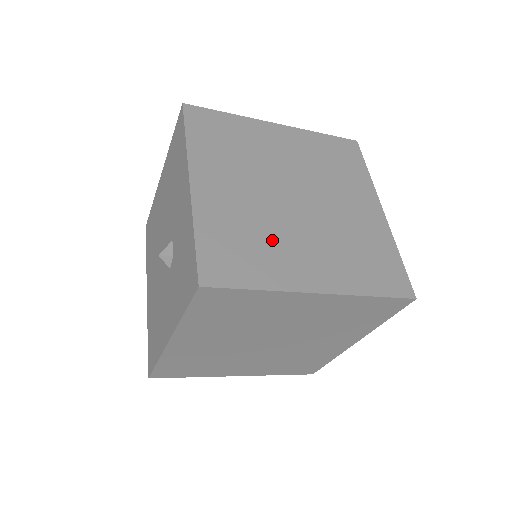
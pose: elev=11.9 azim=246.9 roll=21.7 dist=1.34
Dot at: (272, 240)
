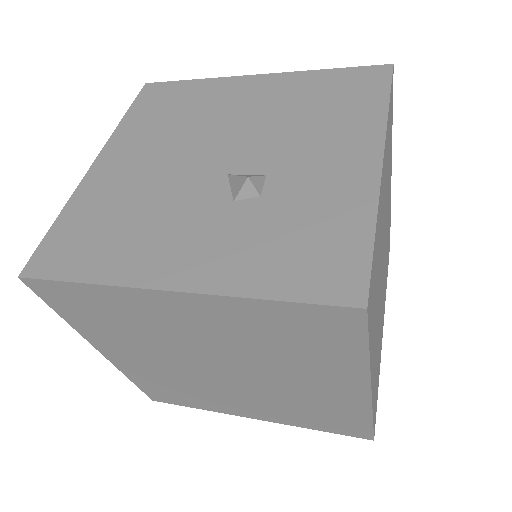
Dot at: occluded
